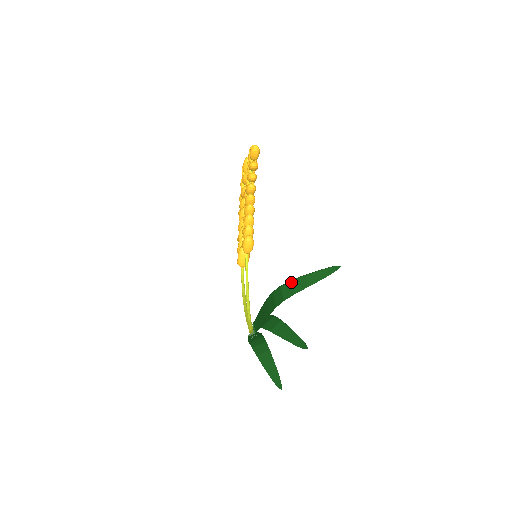
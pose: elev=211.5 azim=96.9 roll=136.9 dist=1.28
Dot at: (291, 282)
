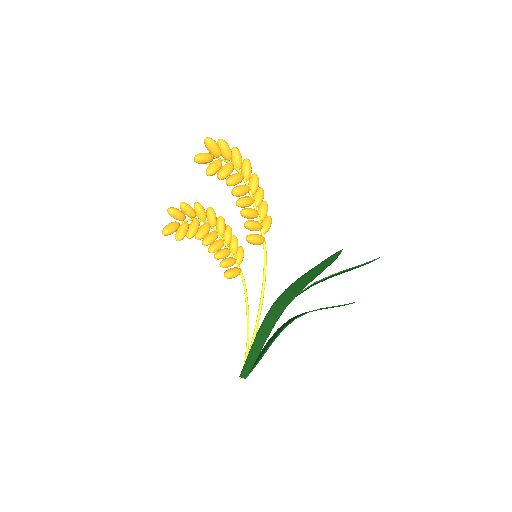
Dot at: (286, 291)
